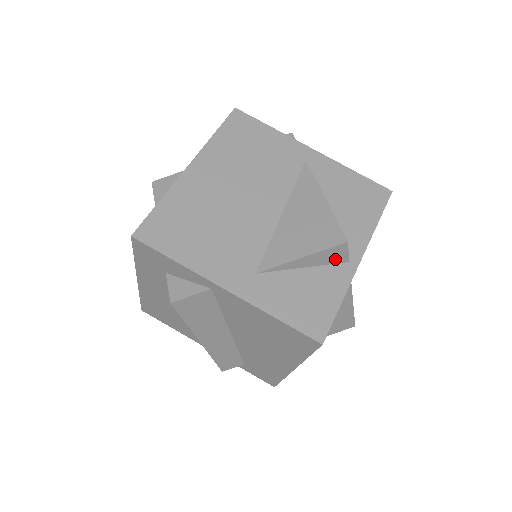
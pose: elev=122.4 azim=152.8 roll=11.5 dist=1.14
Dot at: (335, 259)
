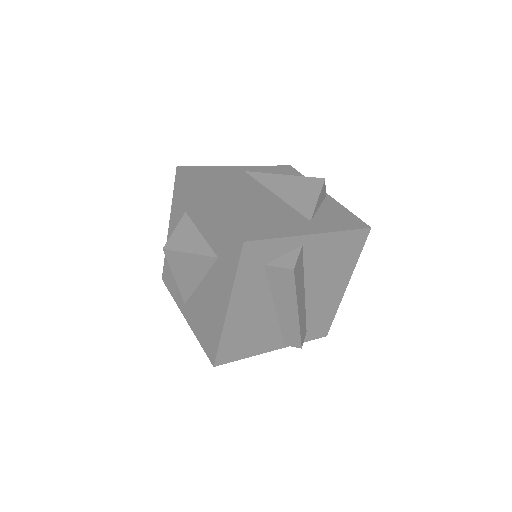
Dot at: (323, 196)
